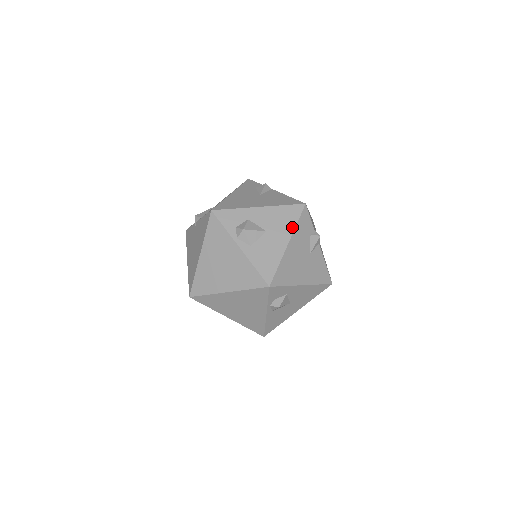
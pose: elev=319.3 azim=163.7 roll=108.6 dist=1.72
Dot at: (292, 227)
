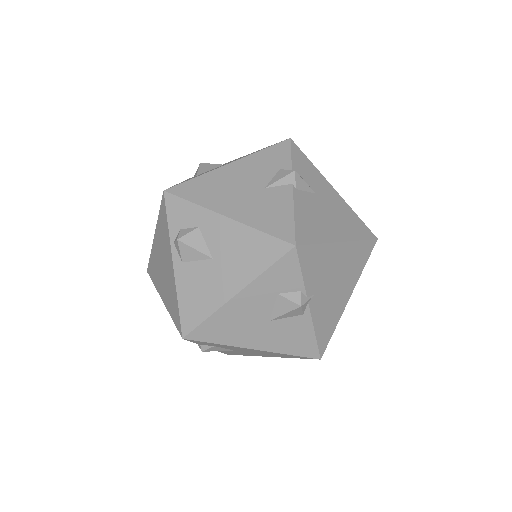
Dot at: (251, 154)
